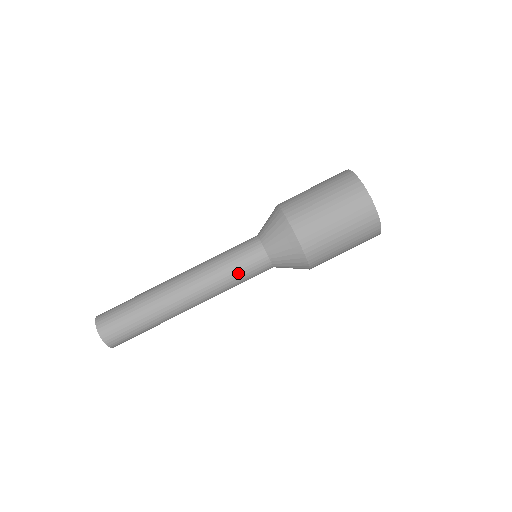
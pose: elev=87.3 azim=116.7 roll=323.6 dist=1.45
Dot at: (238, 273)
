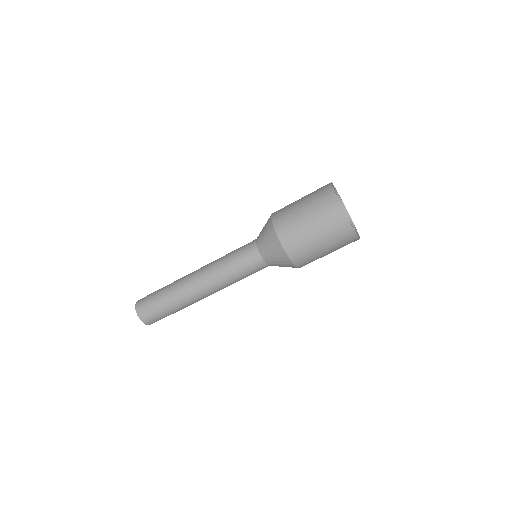
Dot at: (240, 273)
